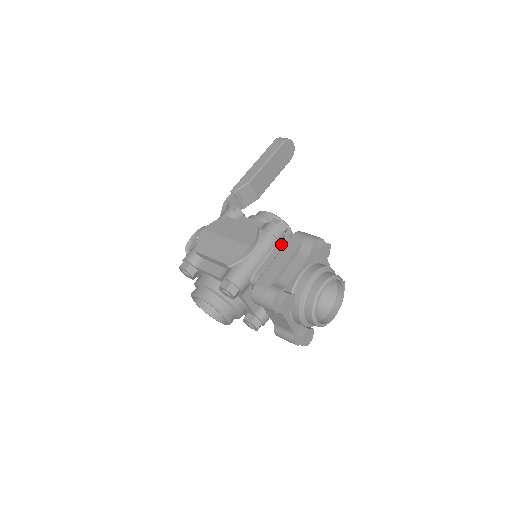
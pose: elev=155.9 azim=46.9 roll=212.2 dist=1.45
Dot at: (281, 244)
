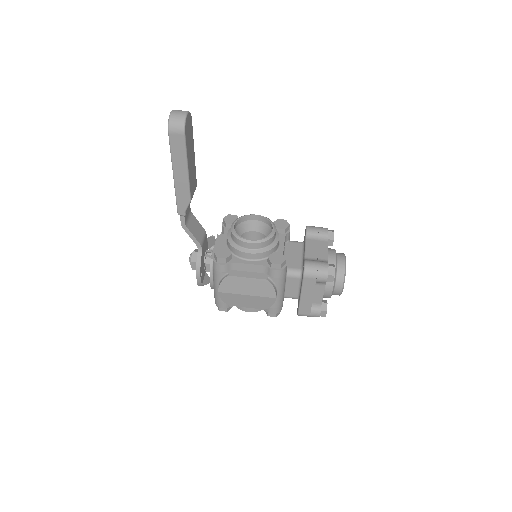
Dot at: occluded
